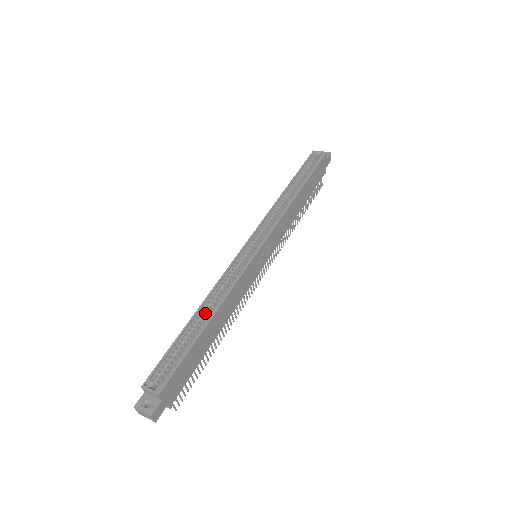
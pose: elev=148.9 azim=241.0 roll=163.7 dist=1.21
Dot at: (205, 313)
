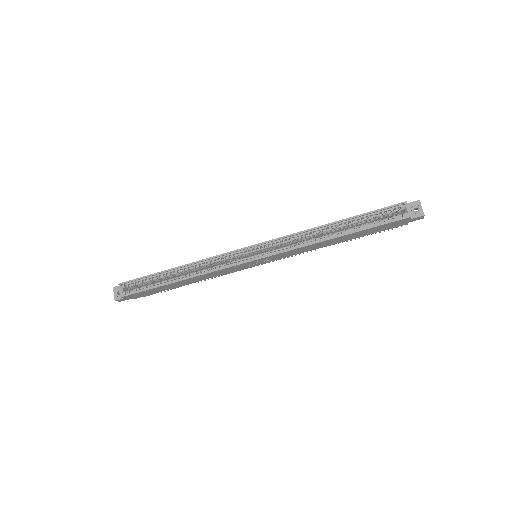
Dot at: (181, 272)
